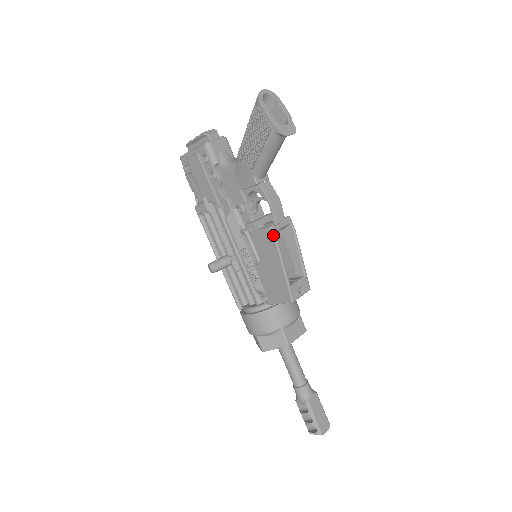
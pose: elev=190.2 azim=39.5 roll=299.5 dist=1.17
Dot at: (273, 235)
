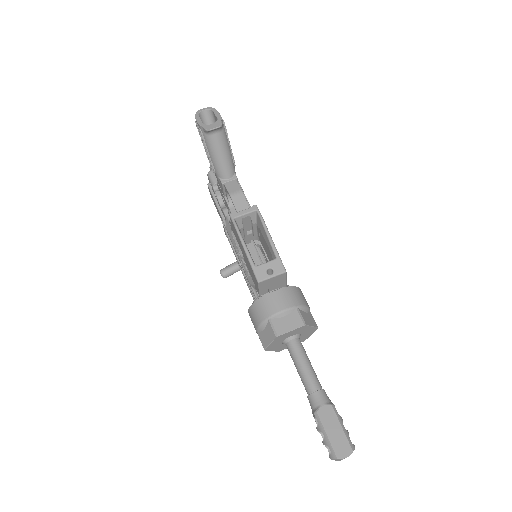
Dot at: (232, 221)
